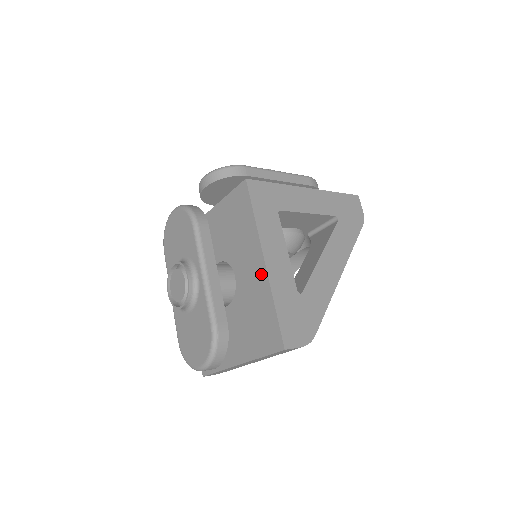
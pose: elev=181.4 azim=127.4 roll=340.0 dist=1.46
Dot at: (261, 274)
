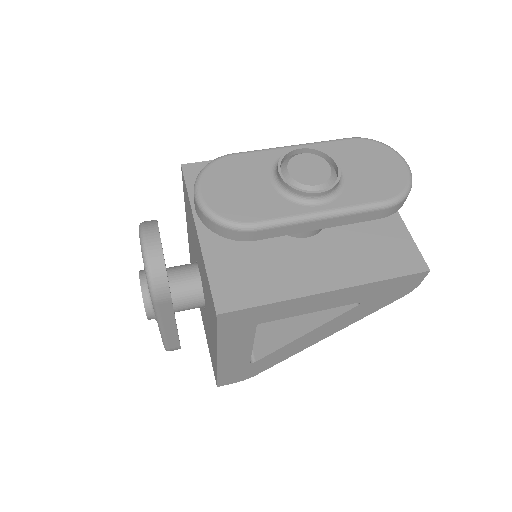
Dot at: (214, 353)
